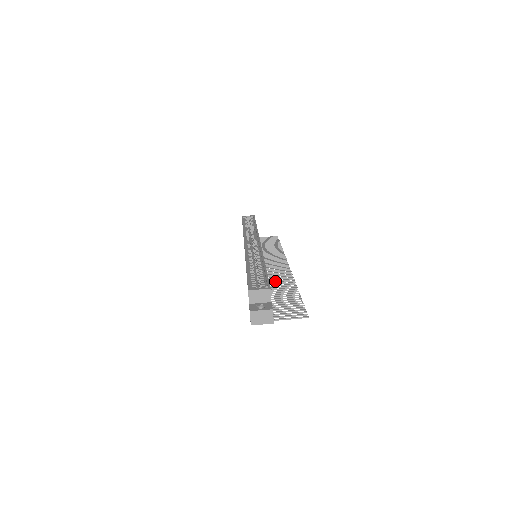
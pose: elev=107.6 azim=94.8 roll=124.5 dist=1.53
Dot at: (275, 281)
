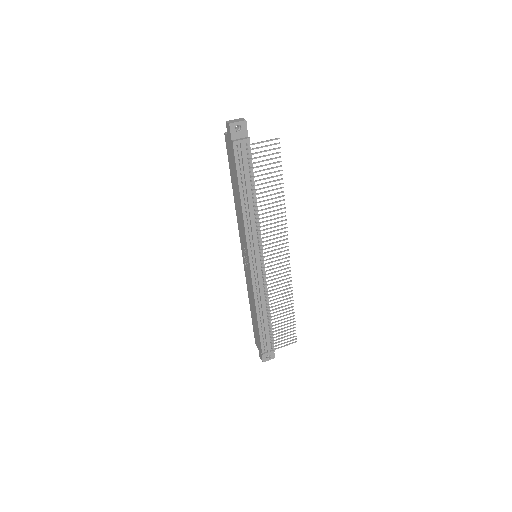
Dot at: (270, 224)
